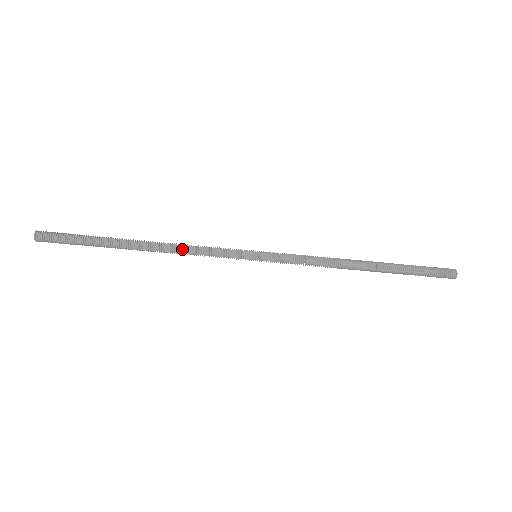
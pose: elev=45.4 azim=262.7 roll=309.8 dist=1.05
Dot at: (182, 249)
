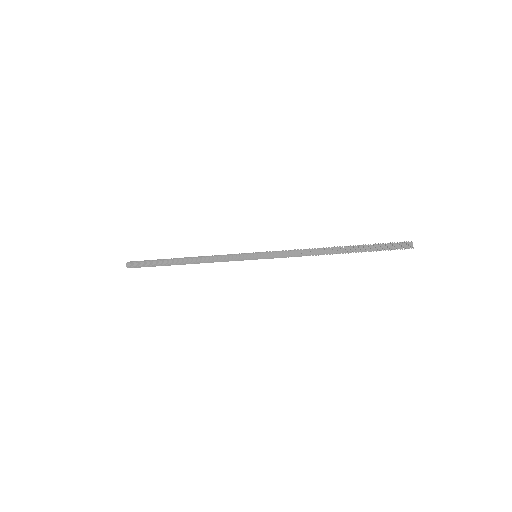
Dot at: (207, 260)
